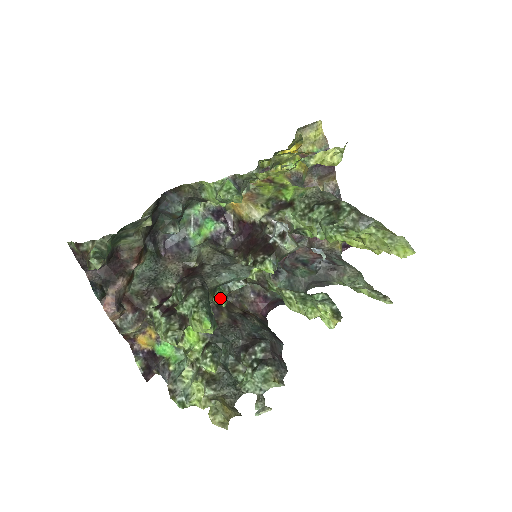
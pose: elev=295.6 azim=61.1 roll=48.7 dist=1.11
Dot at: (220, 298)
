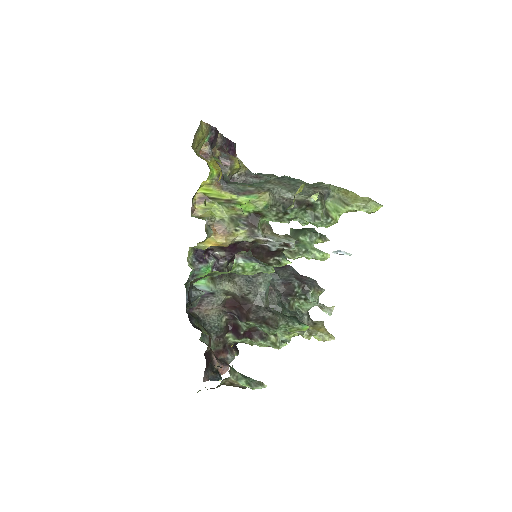
Dot at: occluded
